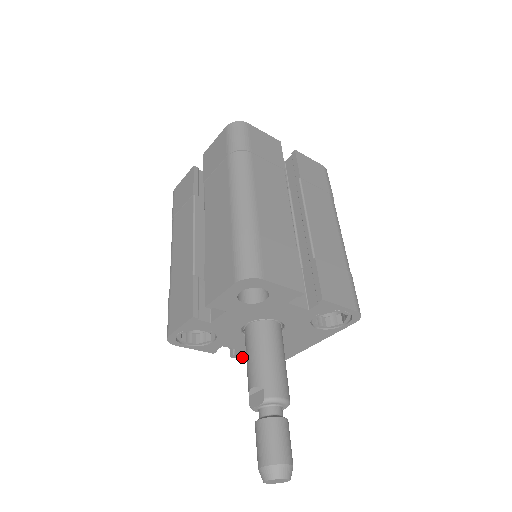
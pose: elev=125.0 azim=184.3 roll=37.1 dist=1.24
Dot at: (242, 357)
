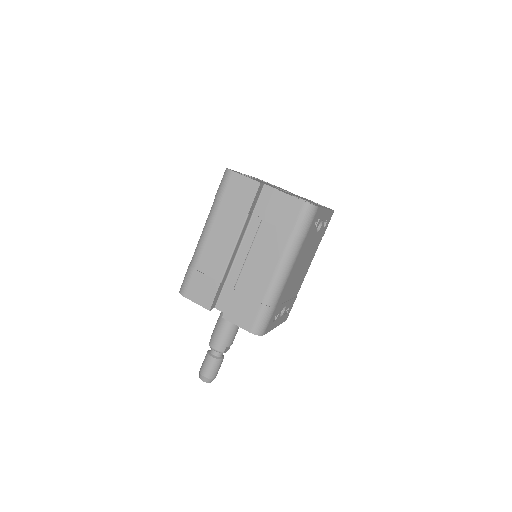
Dot at: occluded
